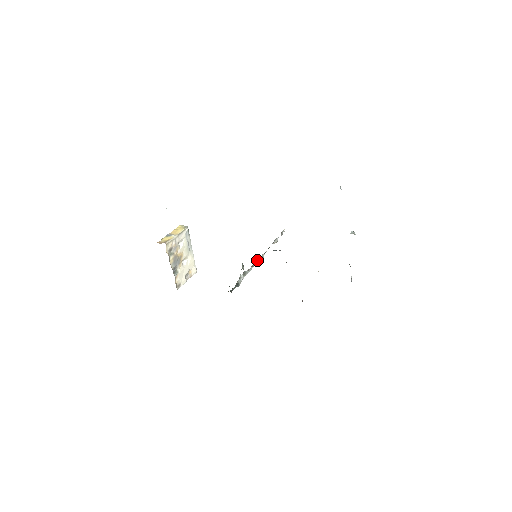
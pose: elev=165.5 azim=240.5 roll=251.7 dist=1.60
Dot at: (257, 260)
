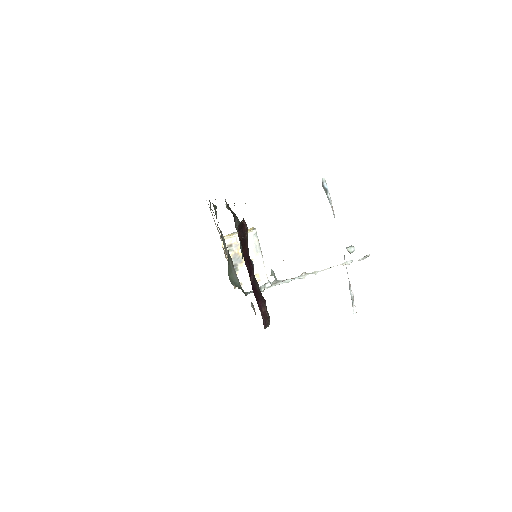
Dot at: (302, 274)
